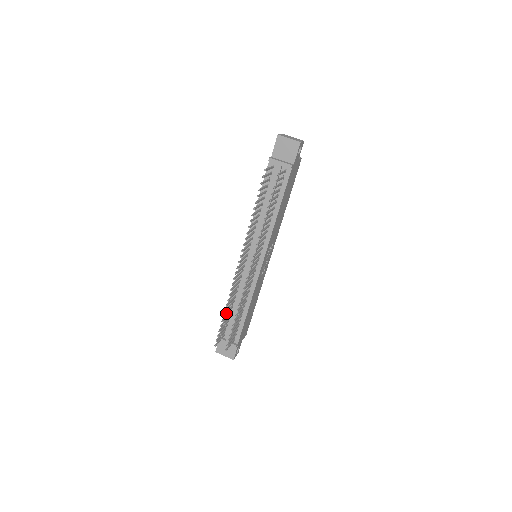
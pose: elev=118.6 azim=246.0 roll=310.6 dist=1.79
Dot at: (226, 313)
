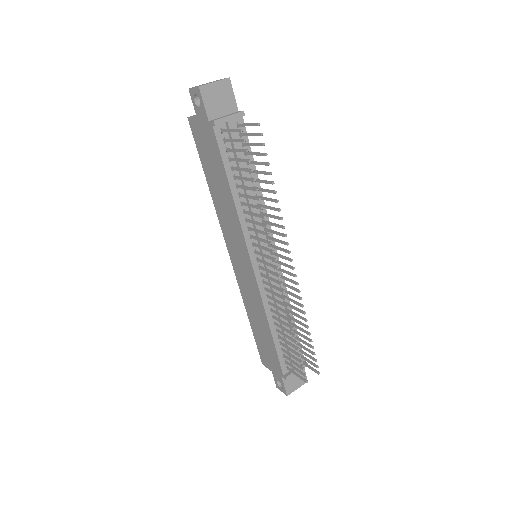
Dot at: (292, 338)
